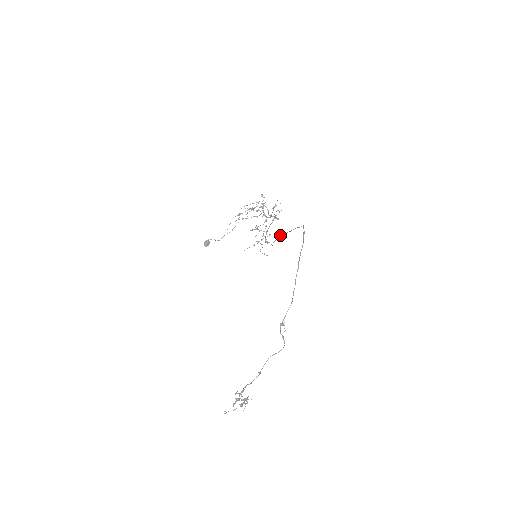
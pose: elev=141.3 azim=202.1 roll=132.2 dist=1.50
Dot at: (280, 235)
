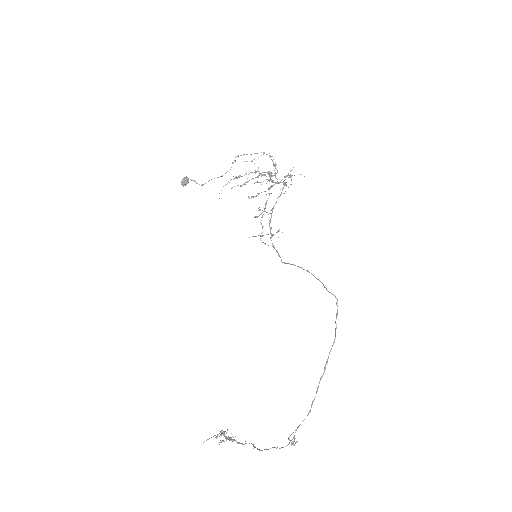
Dot at: (297, 266)
